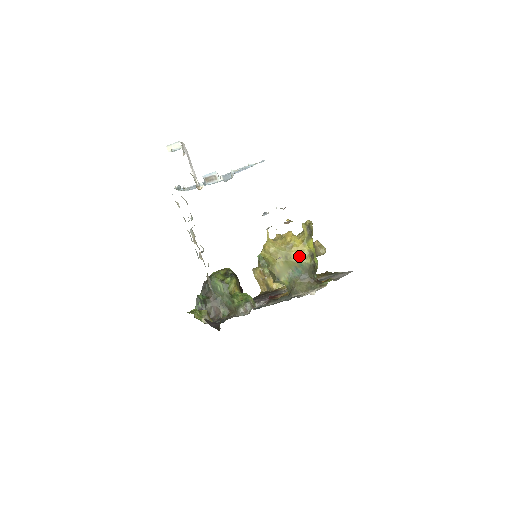
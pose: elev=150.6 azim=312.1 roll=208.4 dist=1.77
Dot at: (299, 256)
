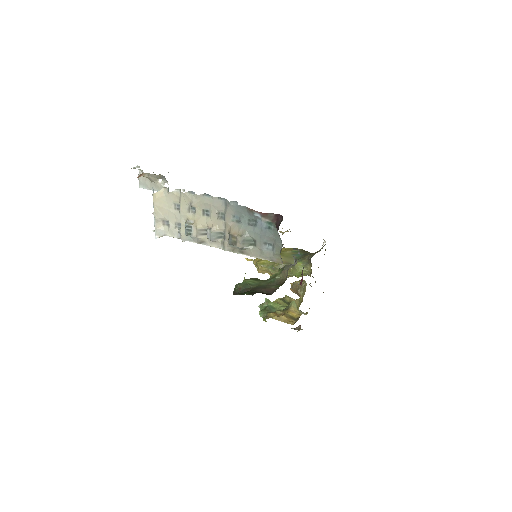
Dot at: (287, 250)
